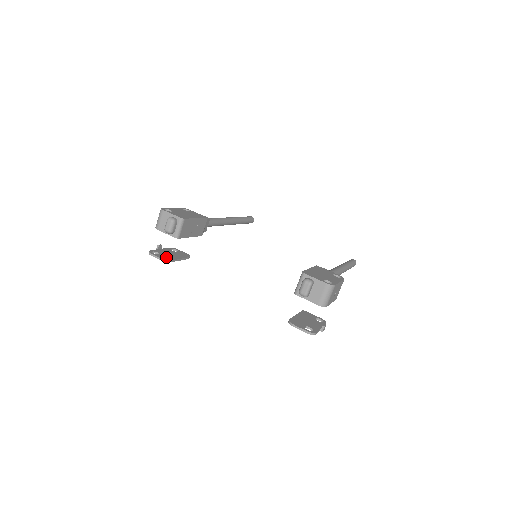
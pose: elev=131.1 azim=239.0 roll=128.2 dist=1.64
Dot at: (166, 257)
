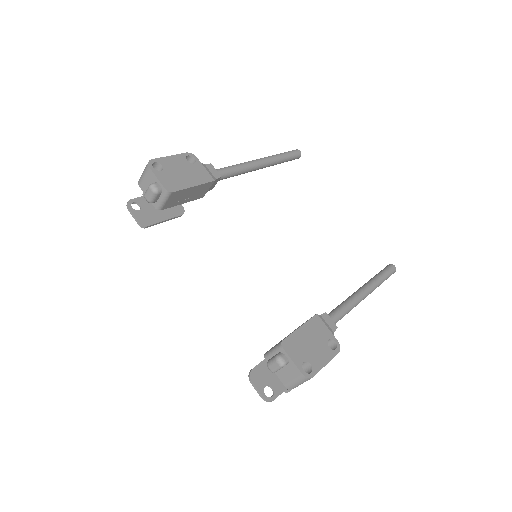
Dot at: (146, 217)
